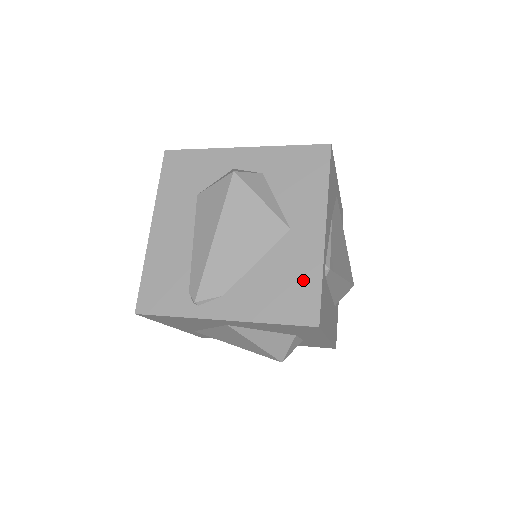
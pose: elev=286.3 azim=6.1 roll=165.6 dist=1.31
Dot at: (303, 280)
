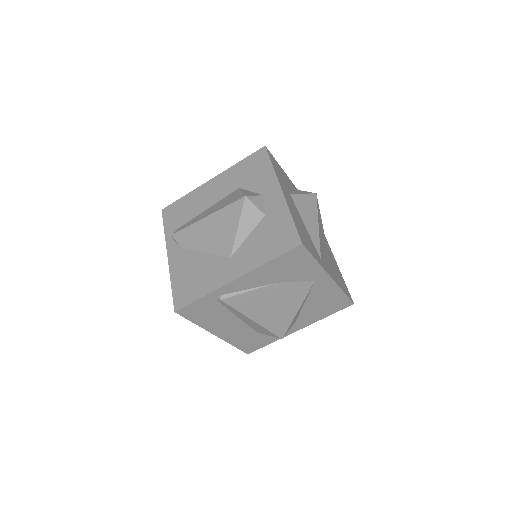
Dot at: (200, 286)
